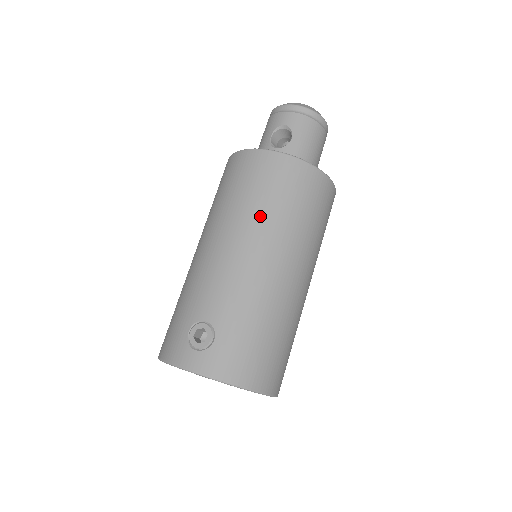
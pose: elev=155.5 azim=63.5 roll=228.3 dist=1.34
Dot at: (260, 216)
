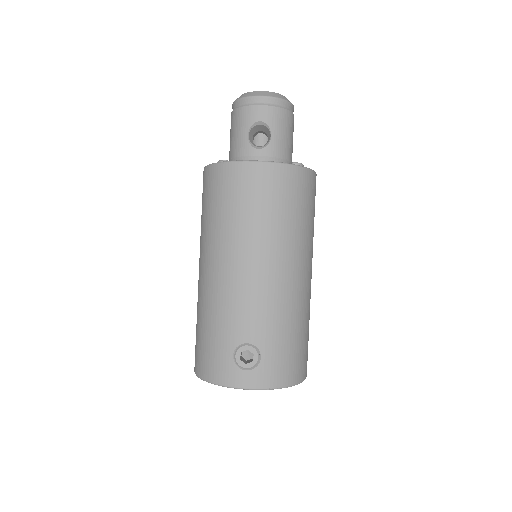
Dot at: (271, 233)
